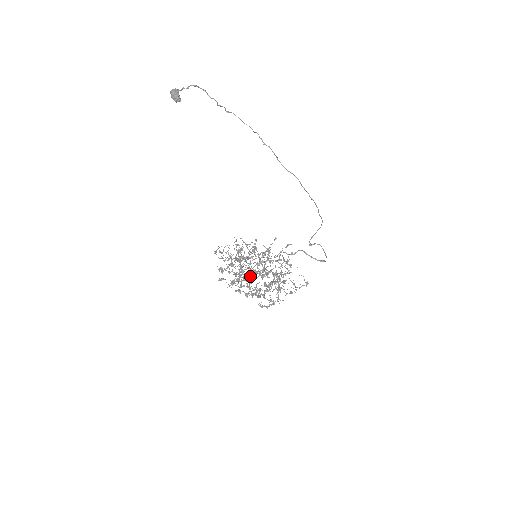
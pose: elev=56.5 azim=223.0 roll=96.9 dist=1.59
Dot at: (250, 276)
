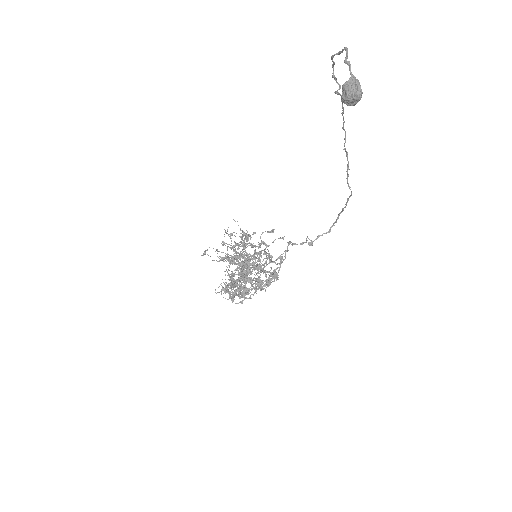
Dot at: occluded
